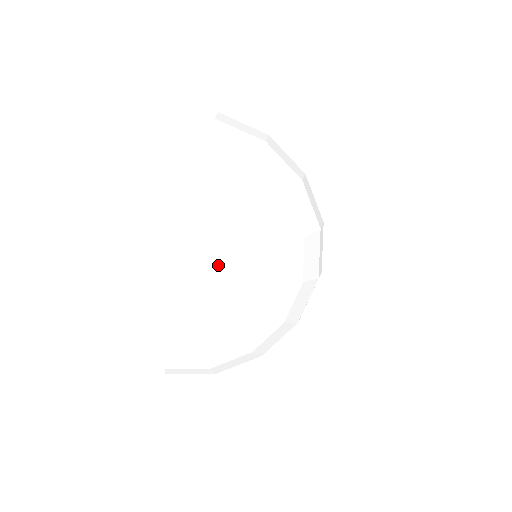
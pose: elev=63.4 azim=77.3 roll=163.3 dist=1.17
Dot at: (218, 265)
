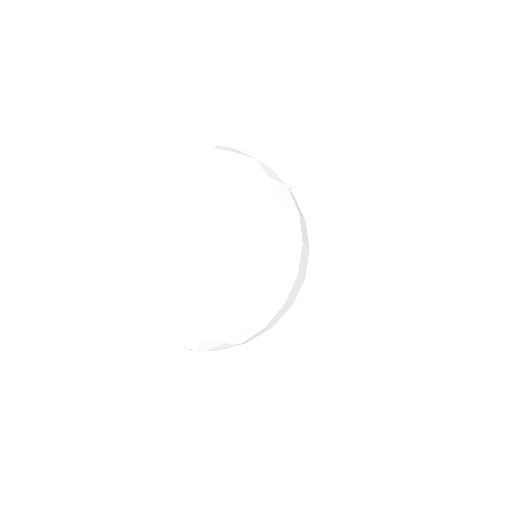
Dot at: occluded
